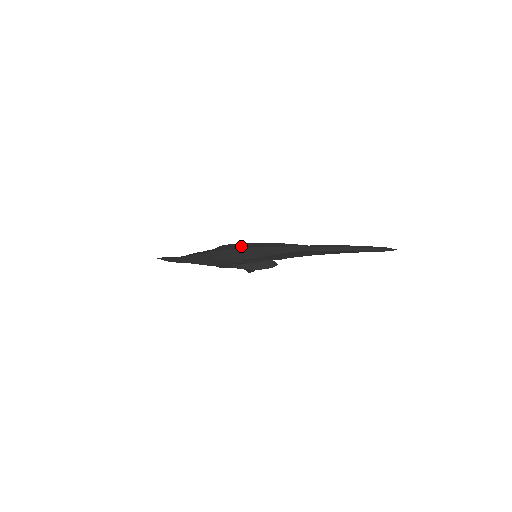
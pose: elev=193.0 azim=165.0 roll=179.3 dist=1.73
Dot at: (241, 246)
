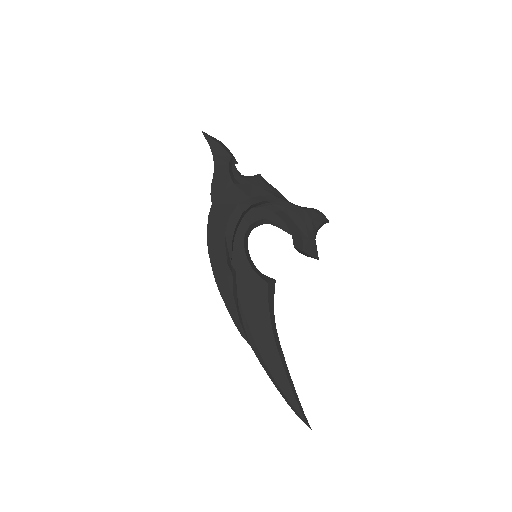
Dot at: (215, 255)
